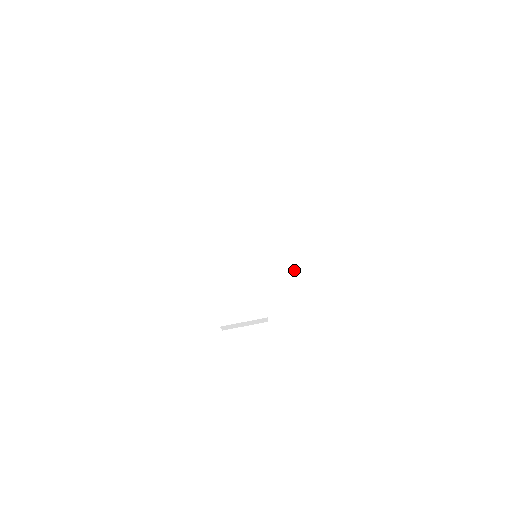
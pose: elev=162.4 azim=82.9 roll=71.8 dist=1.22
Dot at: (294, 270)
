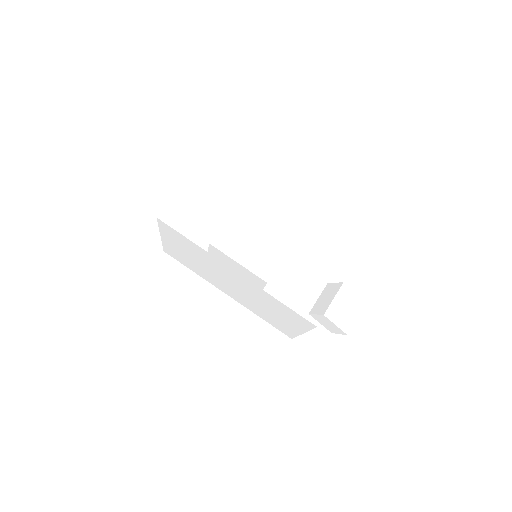
Dot at: (321, 252)
